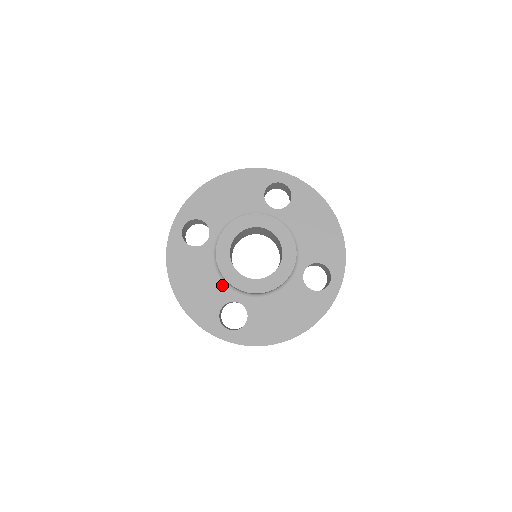
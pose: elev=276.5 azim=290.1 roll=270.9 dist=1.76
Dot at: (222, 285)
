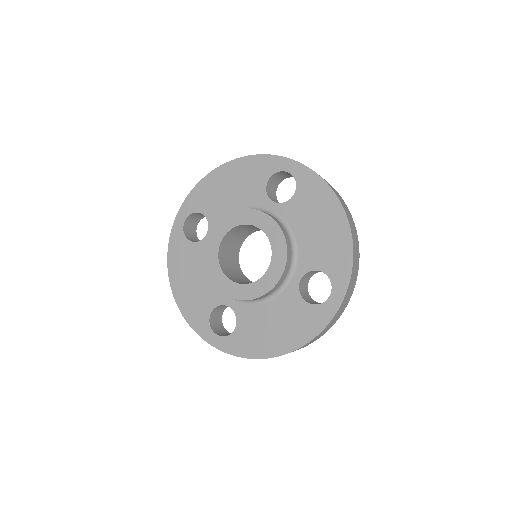
Dot at: occluded
